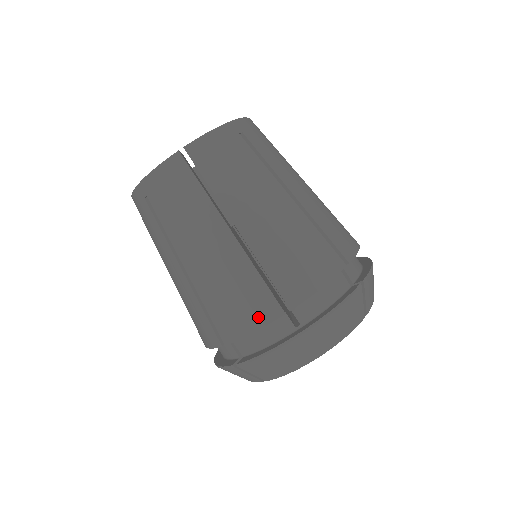
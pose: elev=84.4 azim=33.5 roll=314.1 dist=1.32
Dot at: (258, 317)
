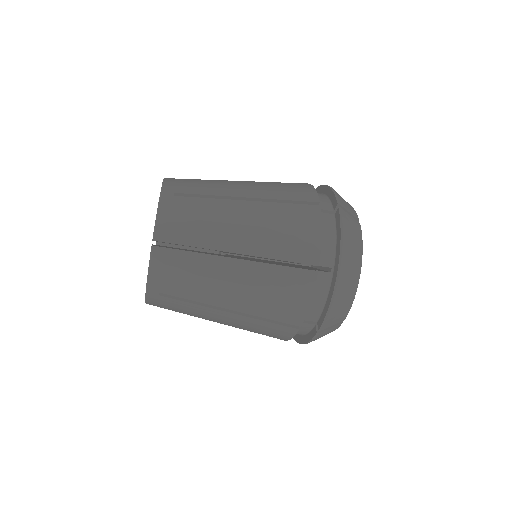
Dot at: occluded
